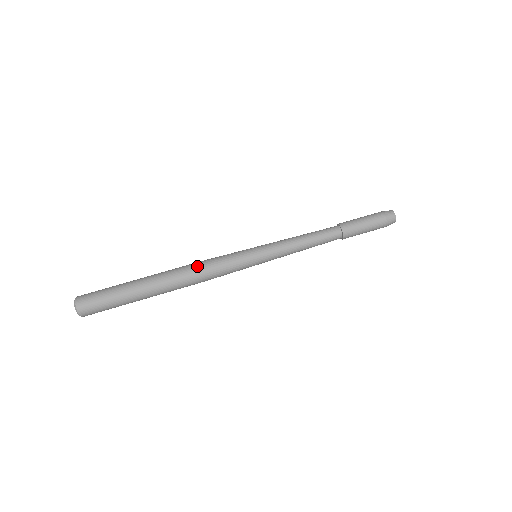
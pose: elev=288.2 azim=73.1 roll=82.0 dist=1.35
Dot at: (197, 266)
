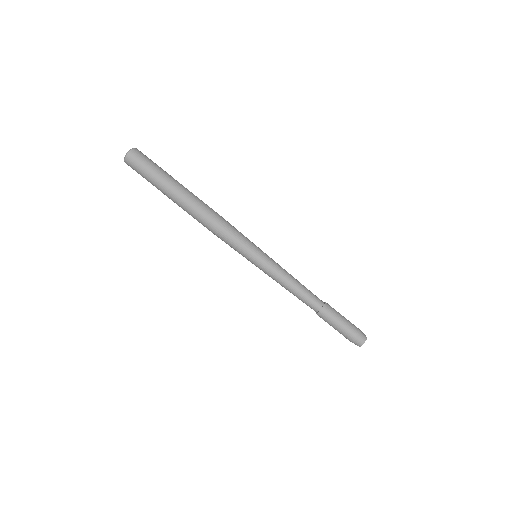
Dot at: (213, 221)
